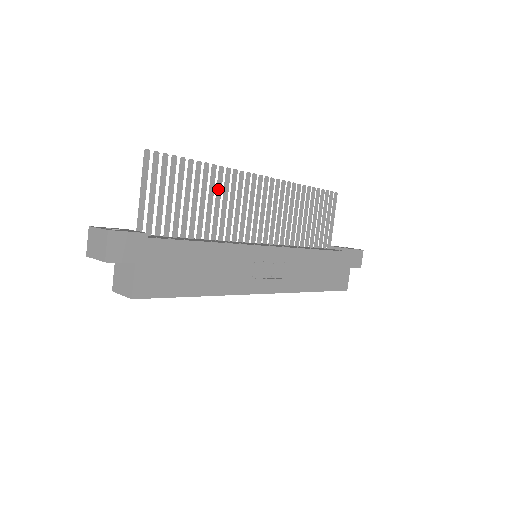
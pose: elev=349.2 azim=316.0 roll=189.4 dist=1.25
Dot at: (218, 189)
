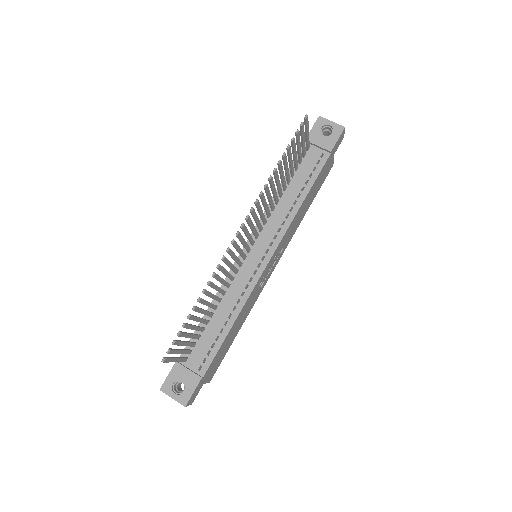
Dot at: (213, 288)
